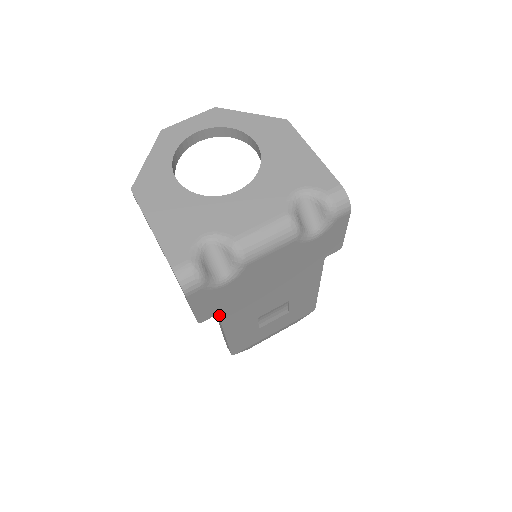
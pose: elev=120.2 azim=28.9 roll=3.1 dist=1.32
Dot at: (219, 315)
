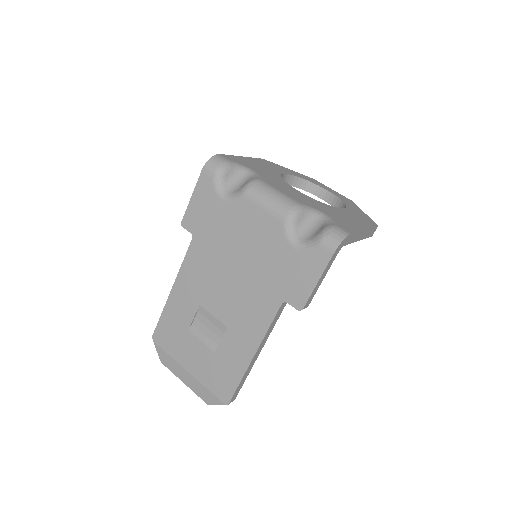
Dot at: (193, 239)
